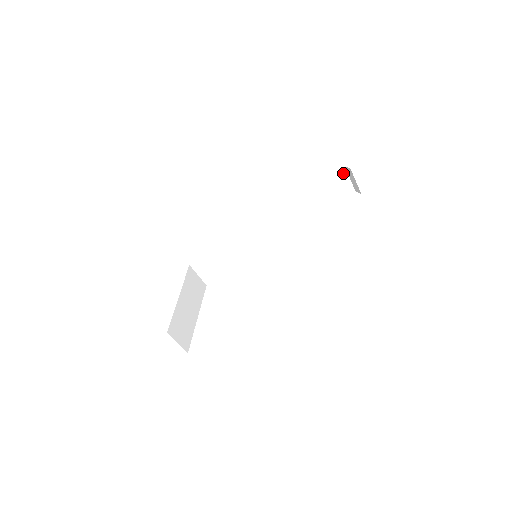
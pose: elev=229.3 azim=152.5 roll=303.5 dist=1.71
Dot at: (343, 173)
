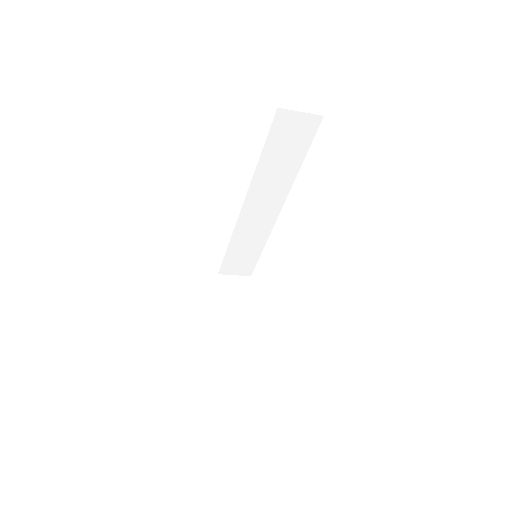
Dot at: (284, 114)
